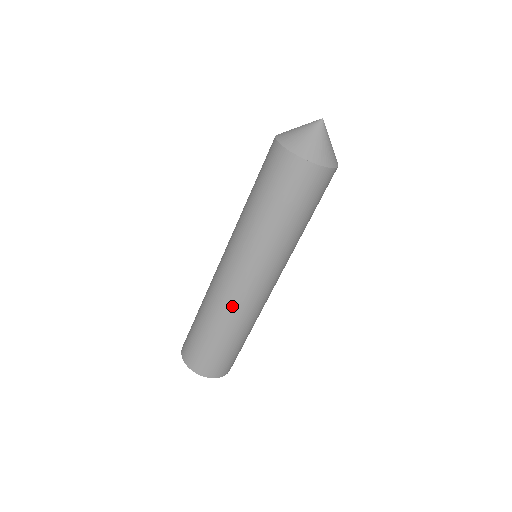
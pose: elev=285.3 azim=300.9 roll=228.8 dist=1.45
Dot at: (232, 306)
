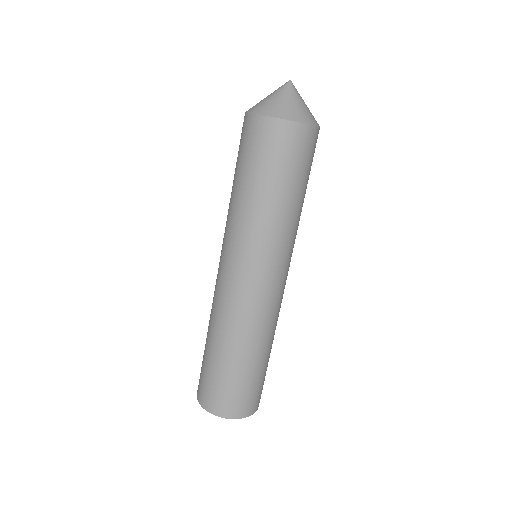
Dot at: (244, 317)
